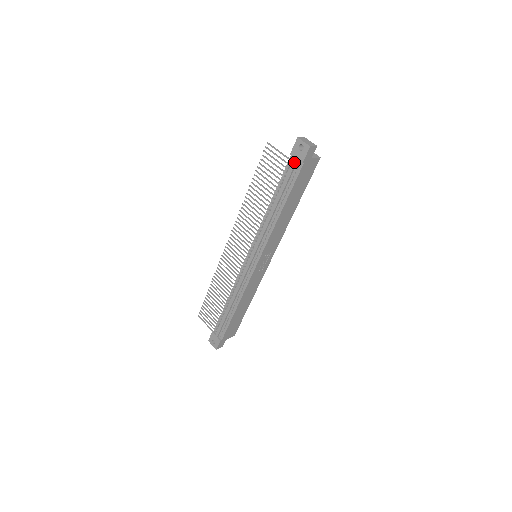
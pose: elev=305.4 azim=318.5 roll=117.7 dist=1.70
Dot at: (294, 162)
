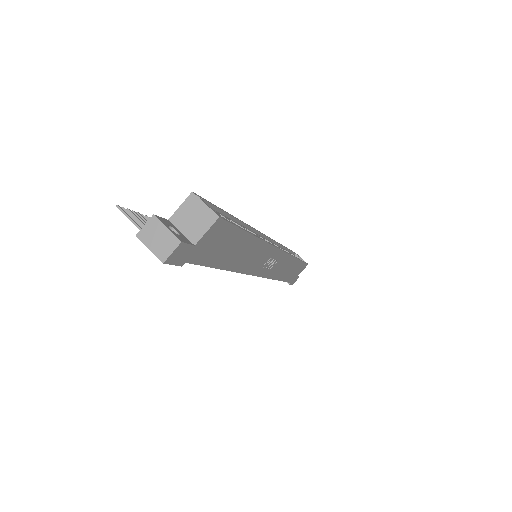
Dot at: occluded
